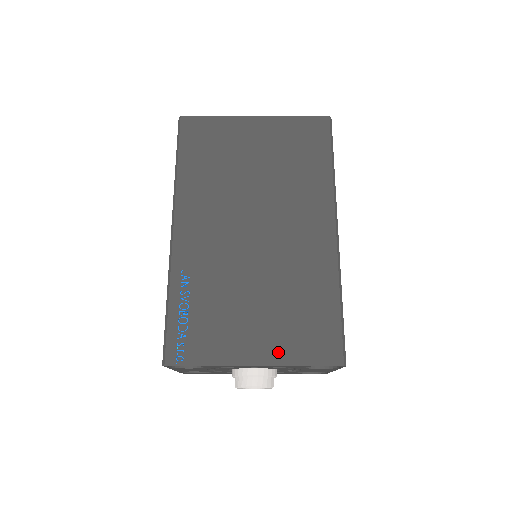
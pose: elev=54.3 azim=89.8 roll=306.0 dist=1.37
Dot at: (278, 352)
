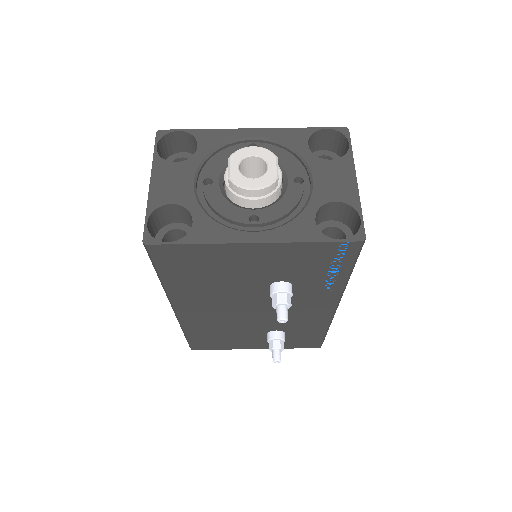
Dot at: occluded
